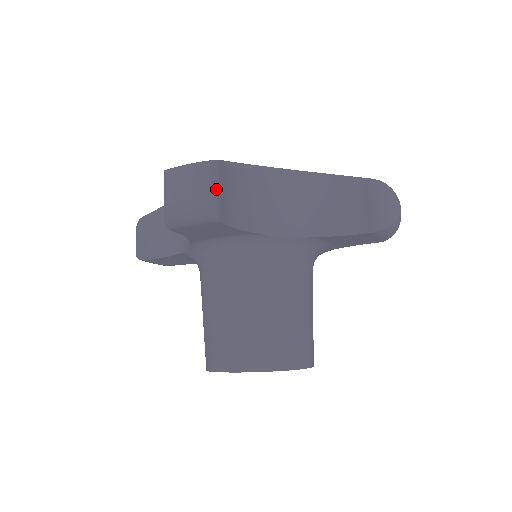
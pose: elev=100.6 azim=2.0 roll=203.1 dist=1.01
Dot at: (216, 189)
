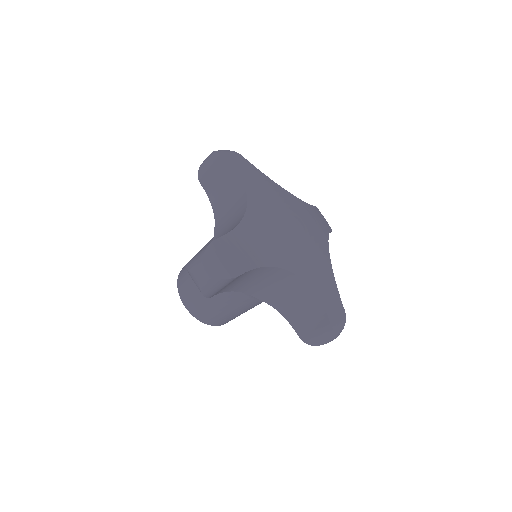
Dot at: (221, 288)
